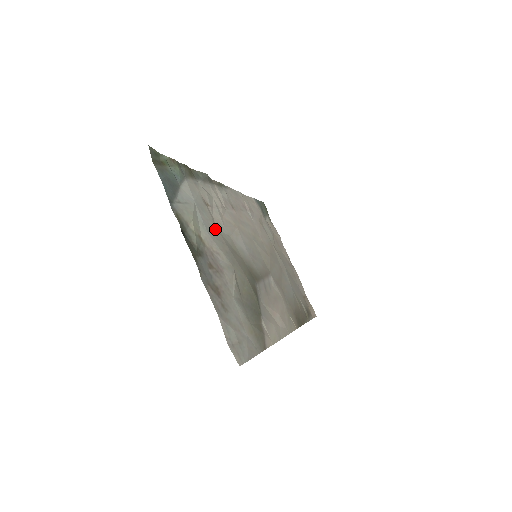
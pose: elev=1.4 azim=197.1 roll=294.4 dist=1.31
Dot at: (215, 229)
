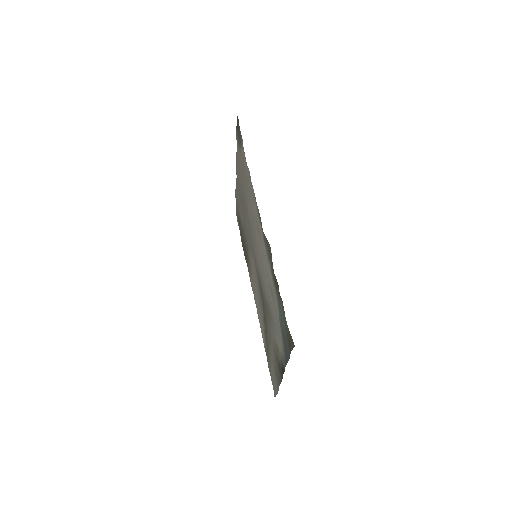
Dot at: (271, 309)
